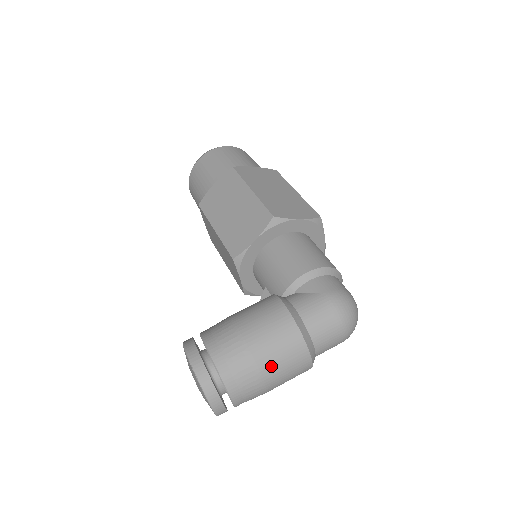
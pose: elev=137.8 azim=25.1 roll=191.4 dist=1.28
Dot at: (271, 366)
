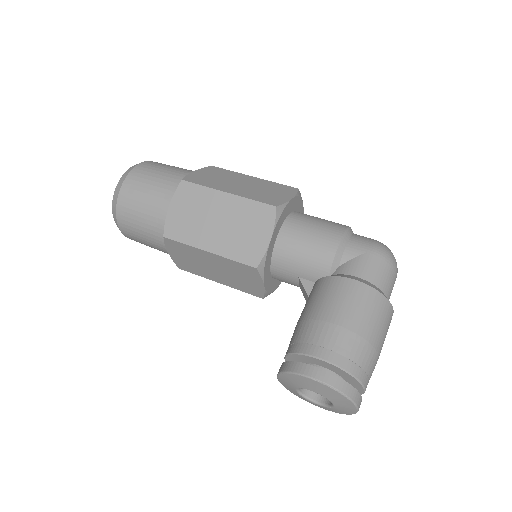
Dot at: (379, 338)
